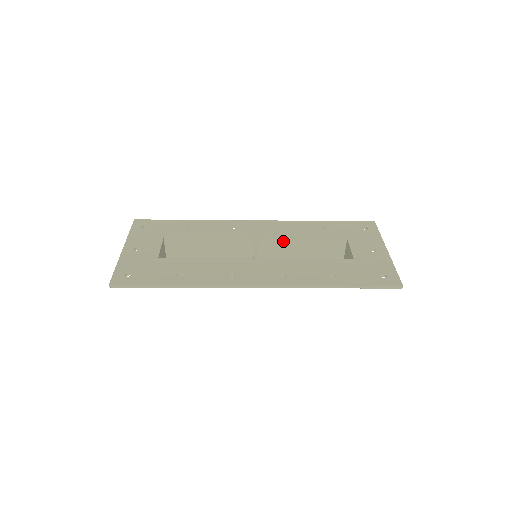
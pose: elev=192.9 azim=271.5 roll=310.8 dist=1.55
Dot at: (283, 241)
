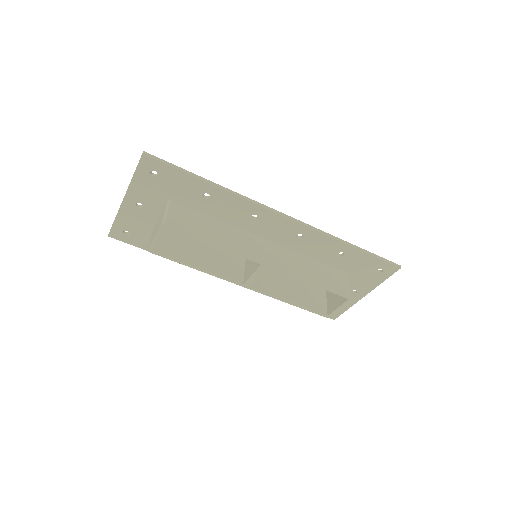
Dot at: (272, 271)
